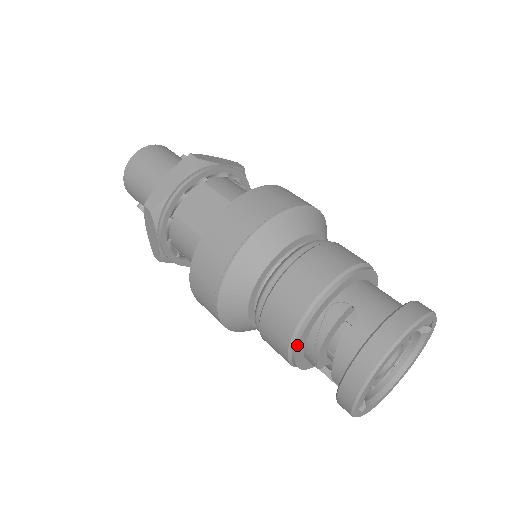
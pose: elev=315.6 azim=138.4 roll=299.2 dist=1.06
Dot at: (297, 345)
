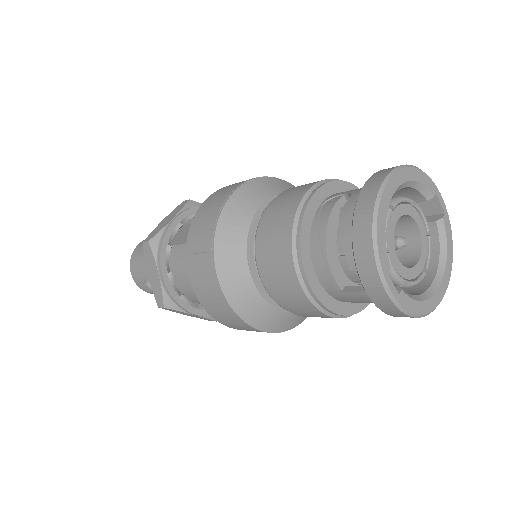
Dot at: (299, 245)
